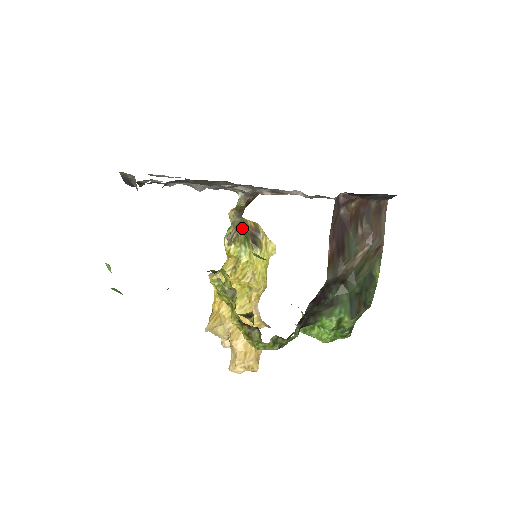
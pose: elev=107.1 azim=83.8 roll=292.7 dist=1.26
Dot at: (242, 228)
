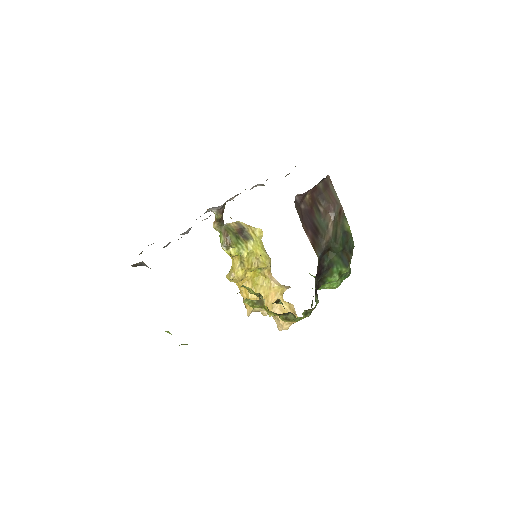
Dot at: (230, 232)
